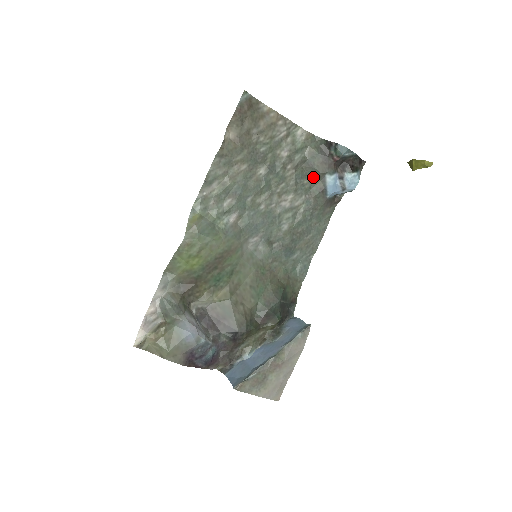
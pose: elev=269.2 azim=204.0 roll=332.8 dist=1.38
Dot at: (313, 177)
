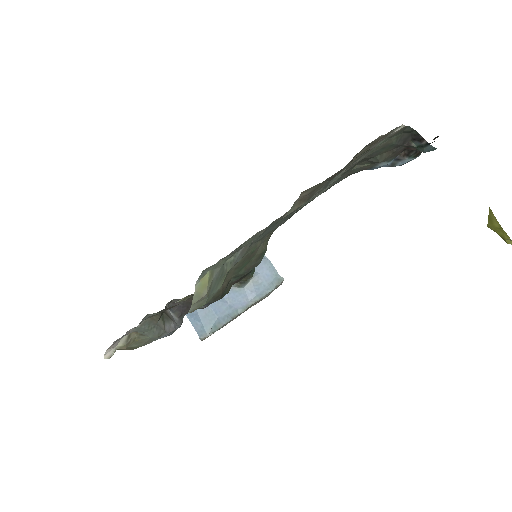
Dot at: (365, 161)
